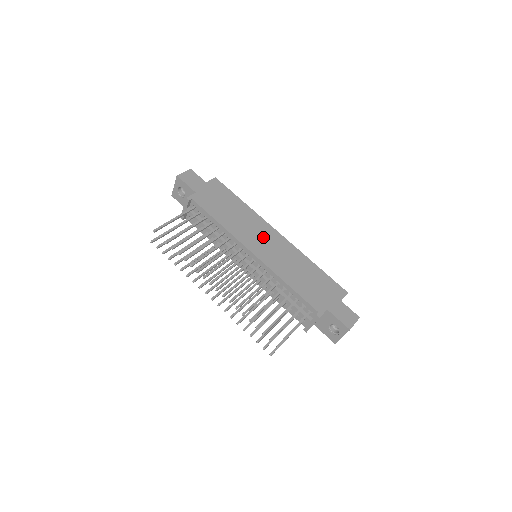
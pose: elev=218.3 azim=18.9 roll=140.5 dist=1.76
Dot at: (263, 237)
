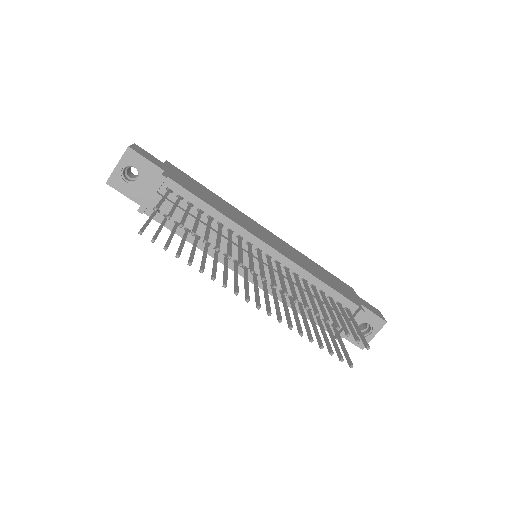
Dot at: (260, 230)
